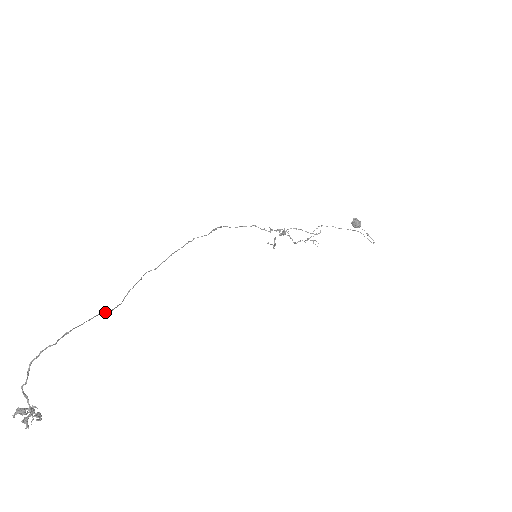
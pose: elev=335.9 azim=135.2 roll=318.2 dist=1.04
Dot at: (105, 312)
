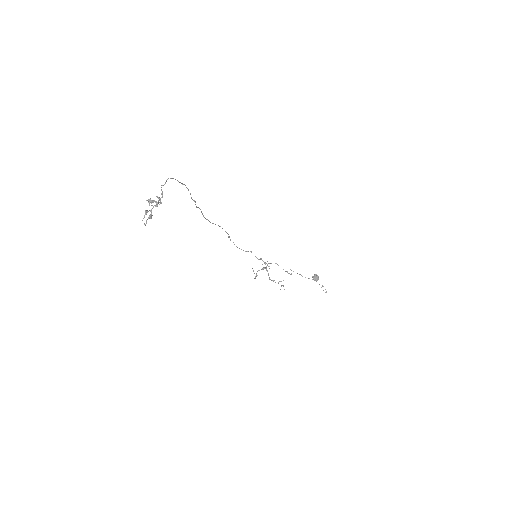
Dot at: (192, 199)
